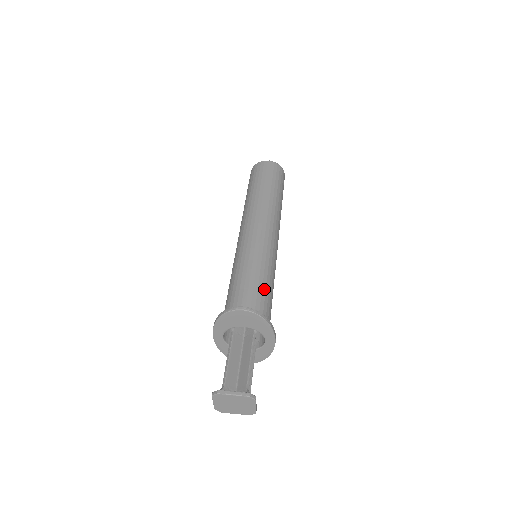
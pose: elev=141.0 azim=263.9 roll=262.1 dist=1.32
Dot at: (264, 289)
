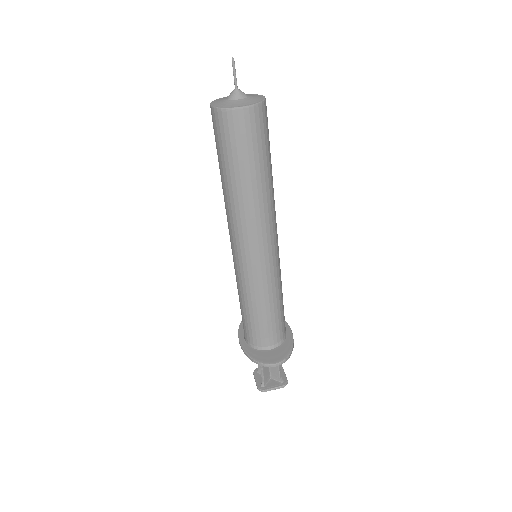
Dot at: (279, 311)
